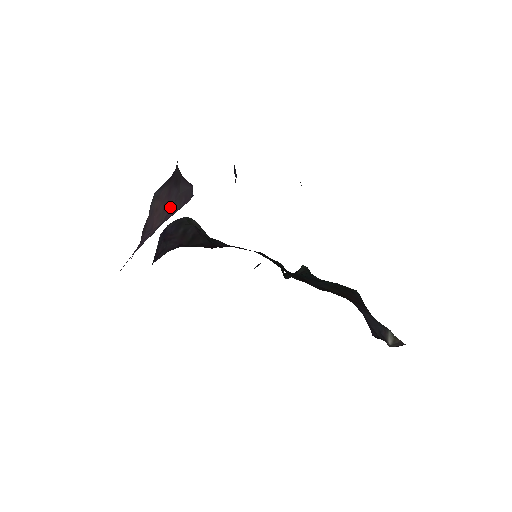
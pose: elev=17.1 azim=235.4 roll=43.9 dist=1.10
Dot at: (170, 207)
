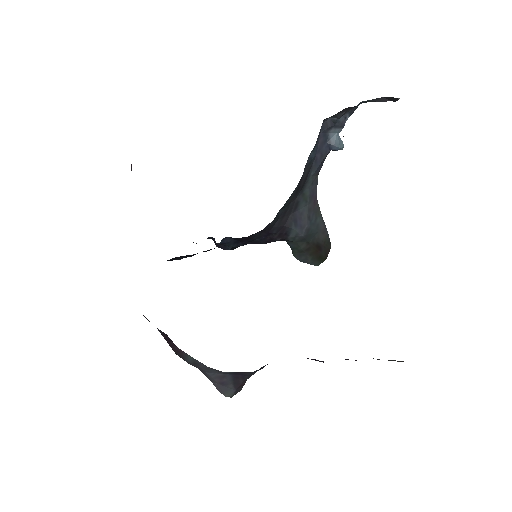
Dot at: occluded
